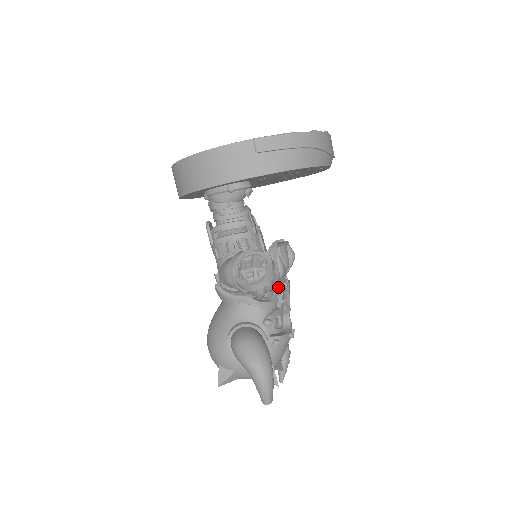
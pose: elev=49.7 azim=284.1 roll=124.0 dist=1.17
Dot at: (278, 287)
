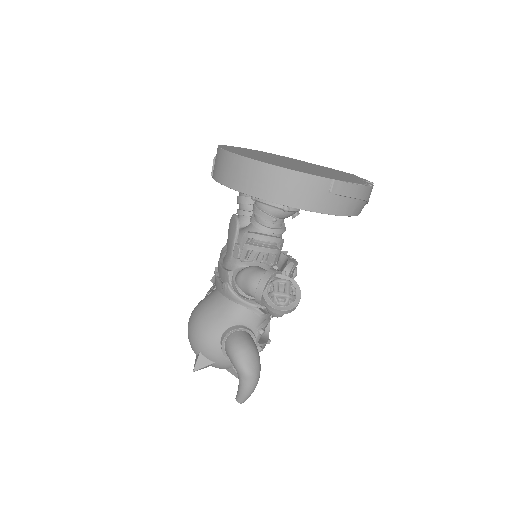
Dot at: occluded
